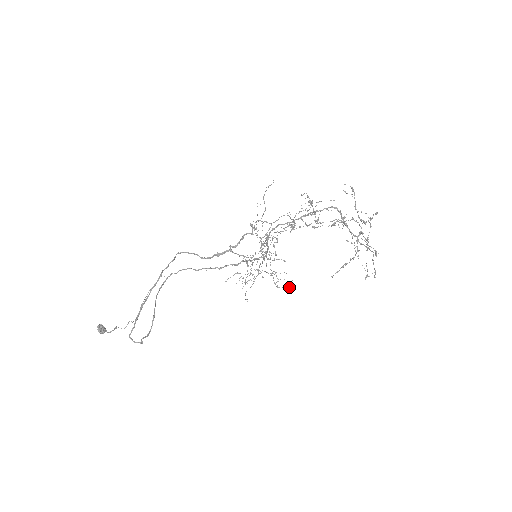
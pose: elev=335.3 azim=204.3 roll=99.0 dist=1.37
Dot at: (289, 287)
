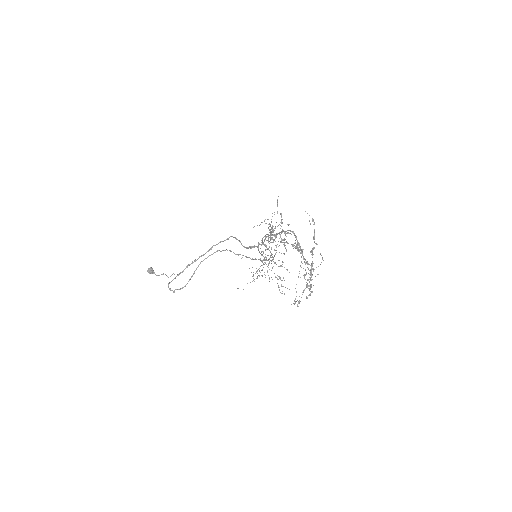
Dot at: occluded
